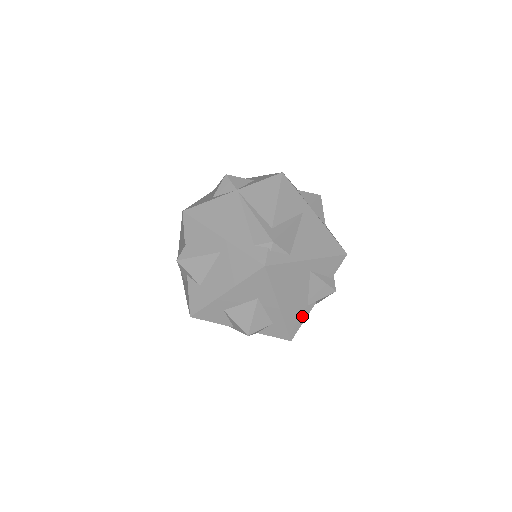
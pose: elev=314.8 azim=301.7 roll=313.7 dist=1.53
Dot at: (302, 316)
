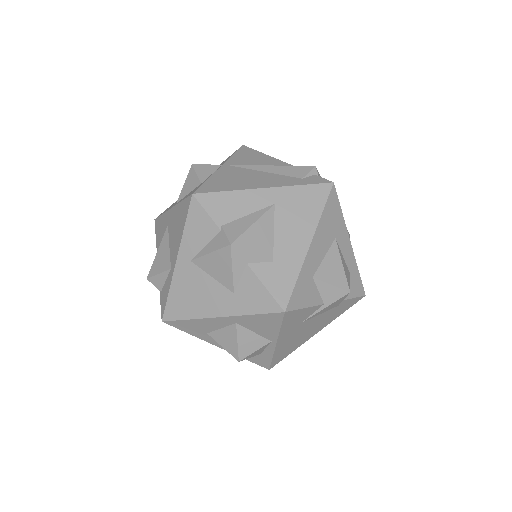
Dot at: occluded
